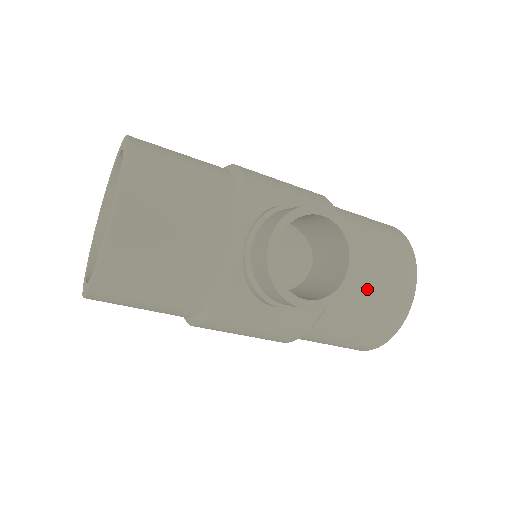
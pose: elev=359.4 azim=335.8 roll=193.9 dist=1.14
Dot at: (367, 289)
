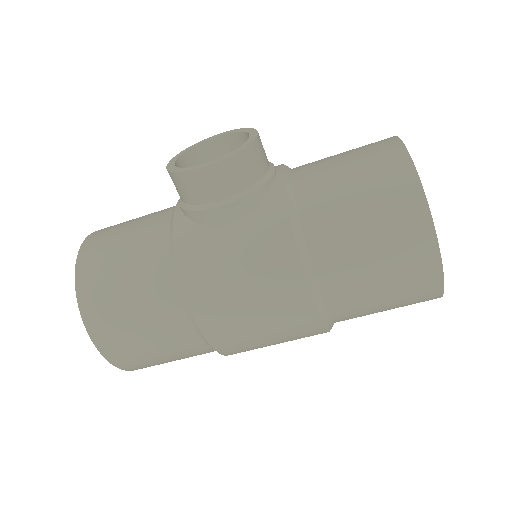
Dot at: (332, 167)
